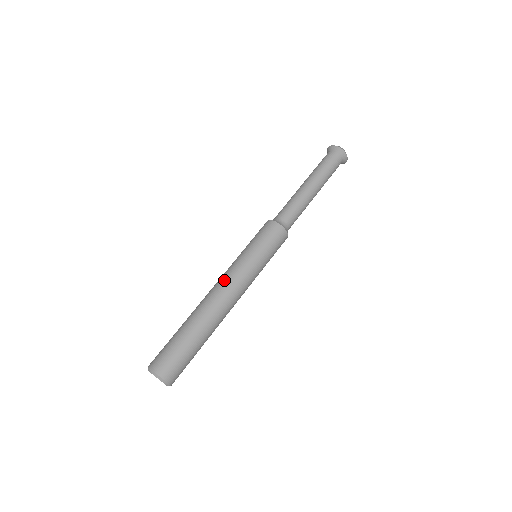
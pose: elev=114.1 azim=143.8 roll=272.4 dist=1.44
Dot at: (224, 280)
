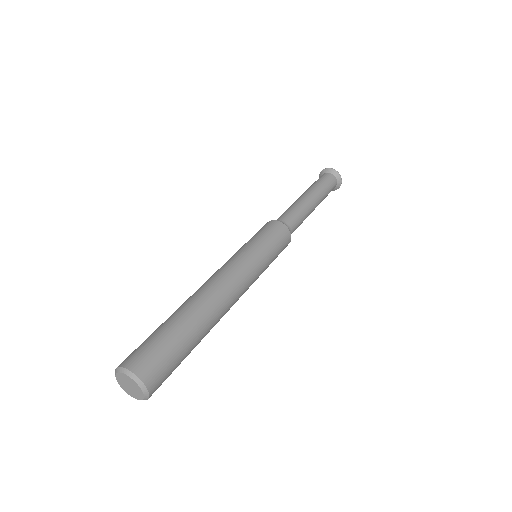
Dot at: (227, 272)
